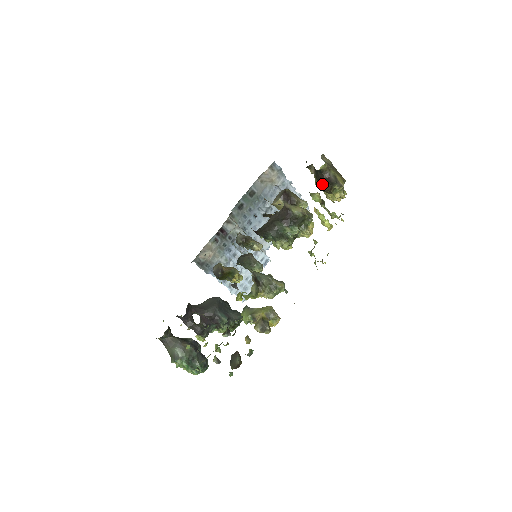
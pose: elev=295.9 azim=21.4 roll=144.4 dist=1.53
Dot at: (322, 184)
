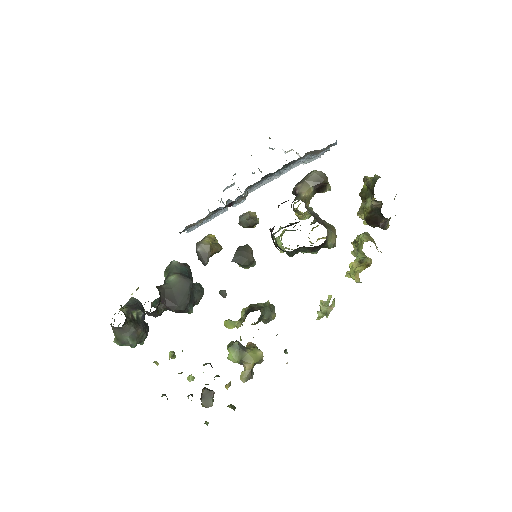
Dot at: (372, 221)
